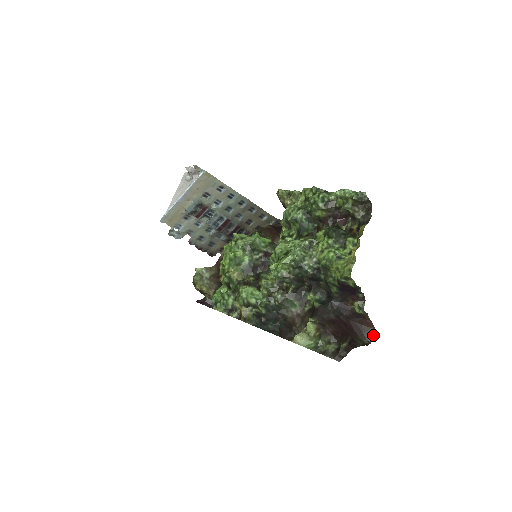
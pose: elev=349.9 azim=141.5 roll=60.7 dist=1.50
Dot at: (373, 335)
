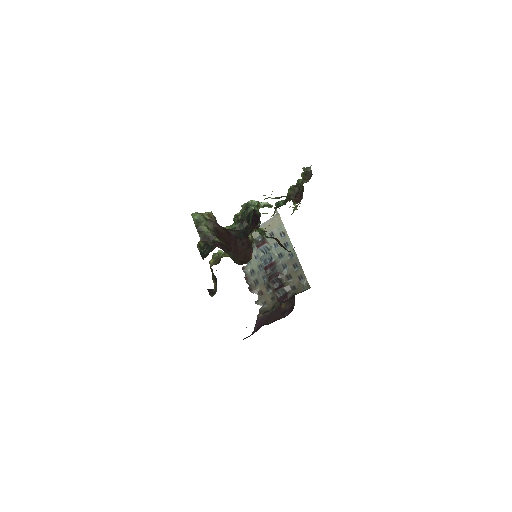
Dot at: occluded
